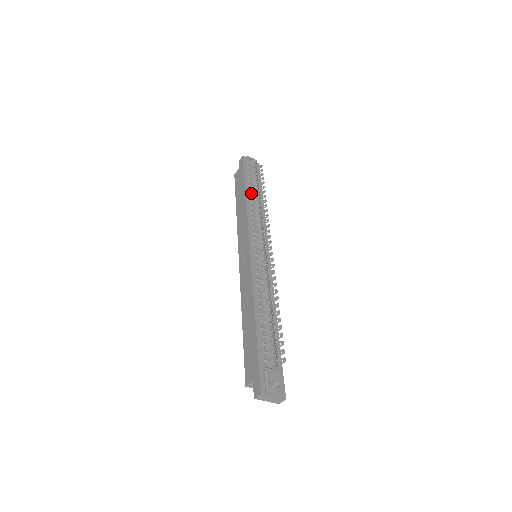
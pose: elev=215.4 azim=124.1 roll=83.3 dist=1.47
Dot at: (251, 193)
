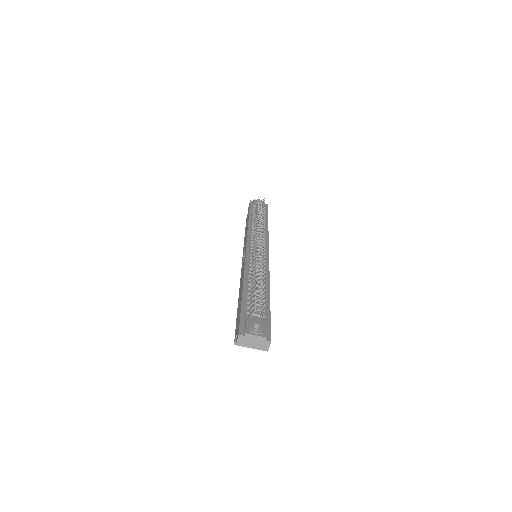
Dot at: (254, 218)
